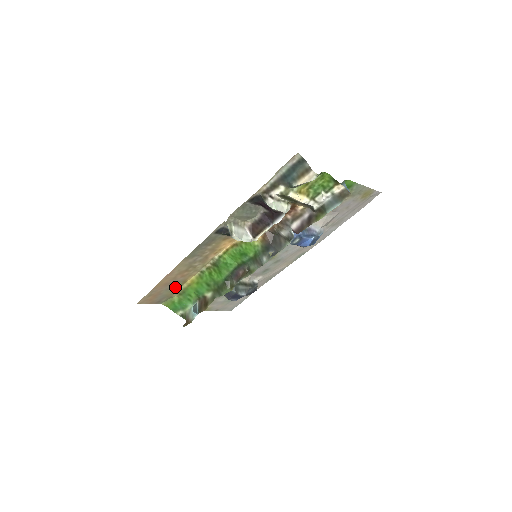
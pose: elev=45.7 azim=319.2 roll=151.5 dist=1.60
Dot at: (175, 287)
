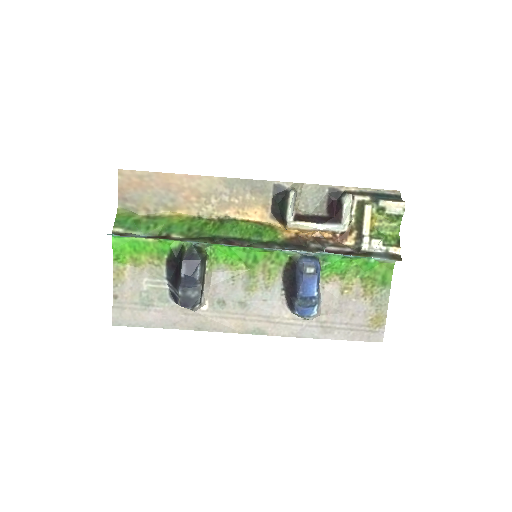
Dot at: (160, 203)
